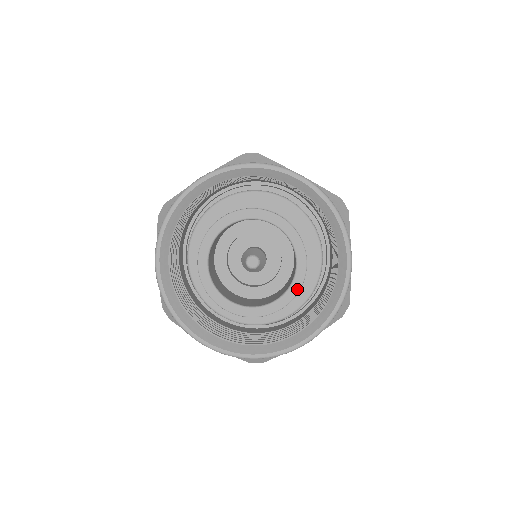
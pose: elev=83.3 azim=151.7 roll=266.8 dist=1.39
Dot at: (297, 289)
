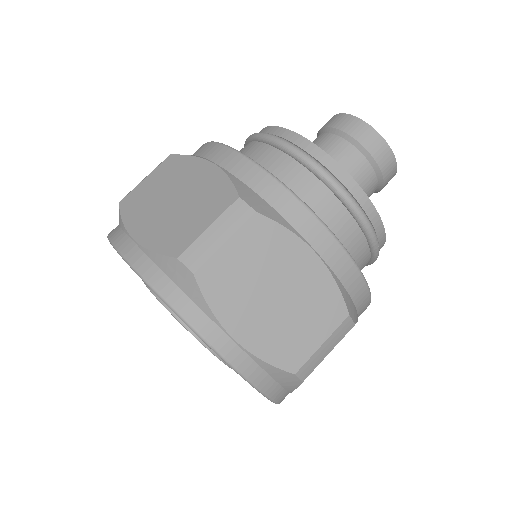
Dot at: occluded
